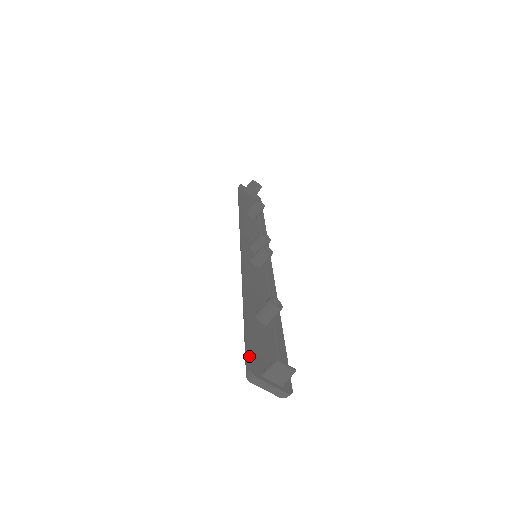
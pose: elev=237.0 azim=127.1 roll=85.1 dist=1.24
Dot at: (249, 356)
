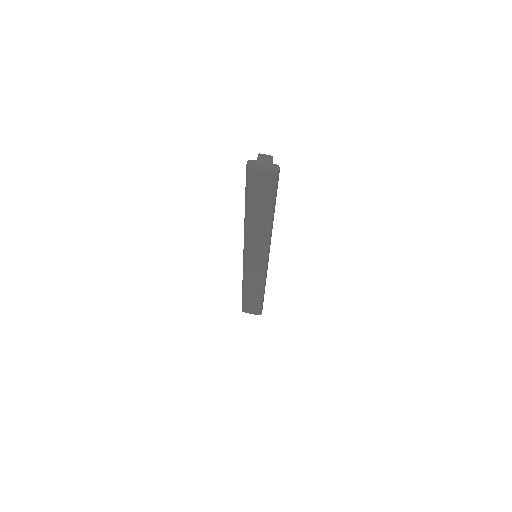
Dot at: occluded
